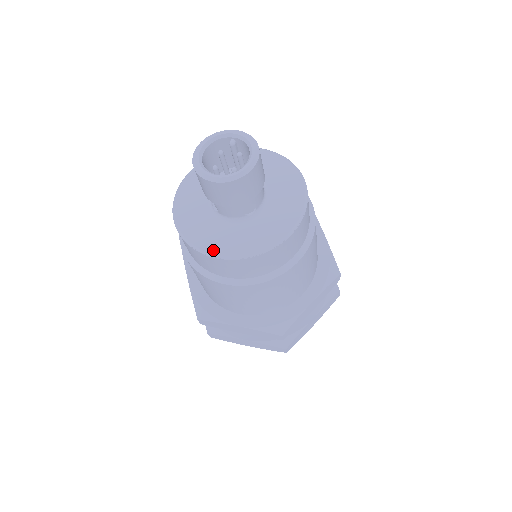
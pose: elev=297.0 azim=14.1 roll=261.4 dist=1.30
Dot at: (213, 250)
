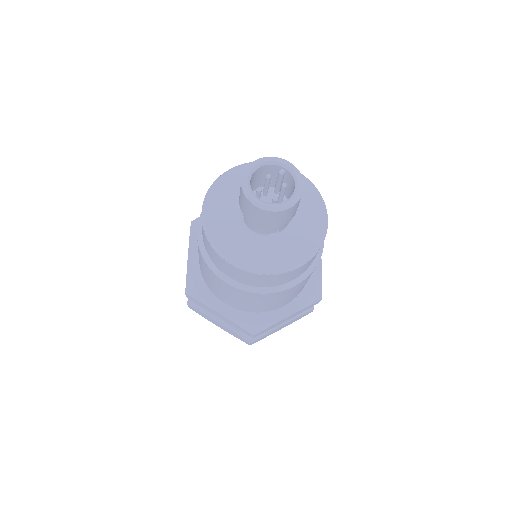
Dot at: (228, 255)
